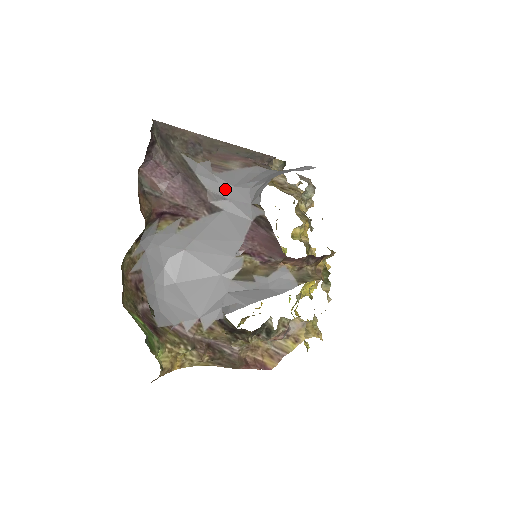
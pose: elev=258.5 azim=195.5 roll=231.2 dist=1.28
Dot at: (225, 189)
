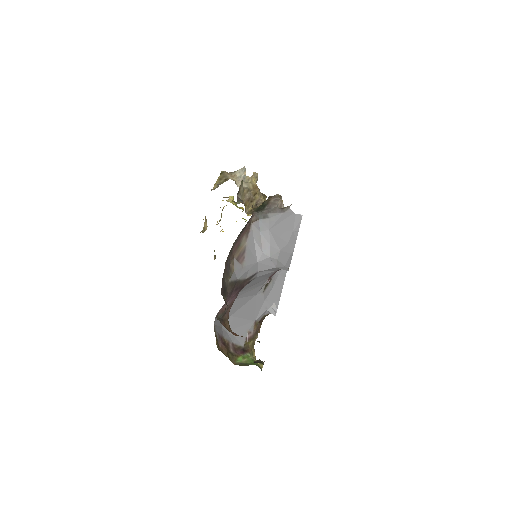
Dot at: (254, 268)
